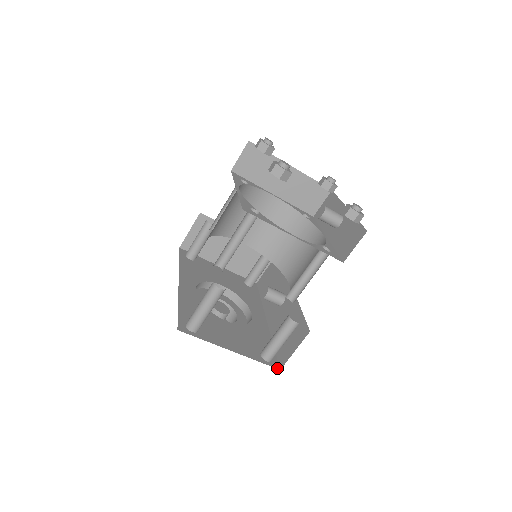
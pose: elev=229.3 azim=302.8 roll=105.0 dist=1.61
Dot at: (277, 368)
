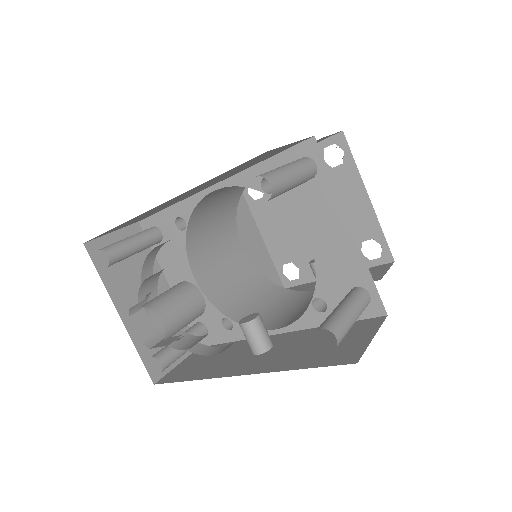
Dot at: occluded
